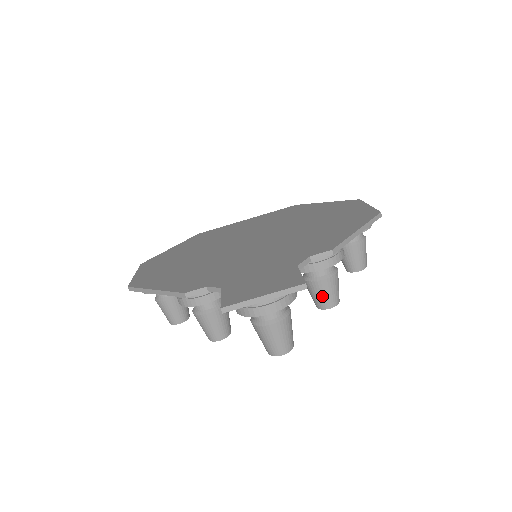
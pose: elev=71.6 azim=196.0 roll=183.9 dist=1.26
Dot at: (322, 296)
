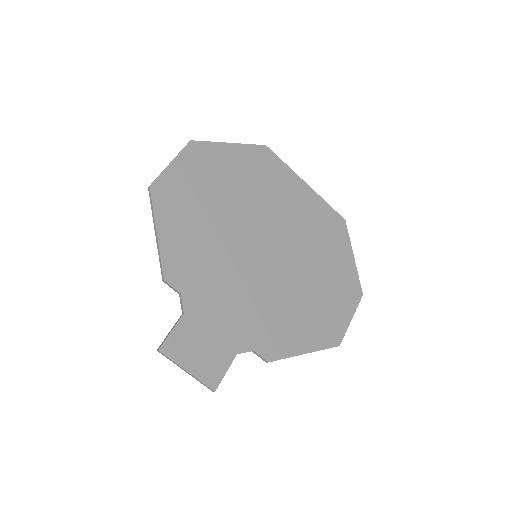
Dot at: occluded
